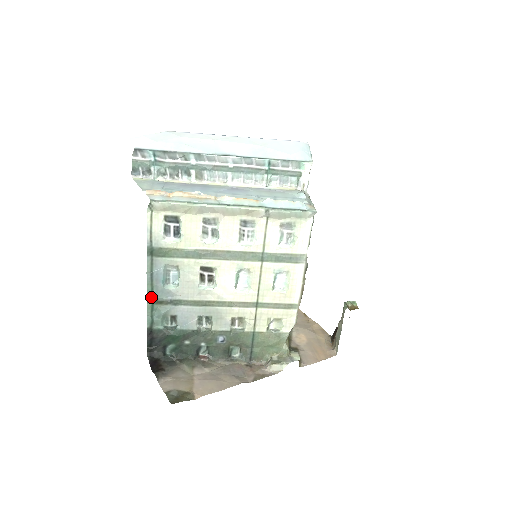
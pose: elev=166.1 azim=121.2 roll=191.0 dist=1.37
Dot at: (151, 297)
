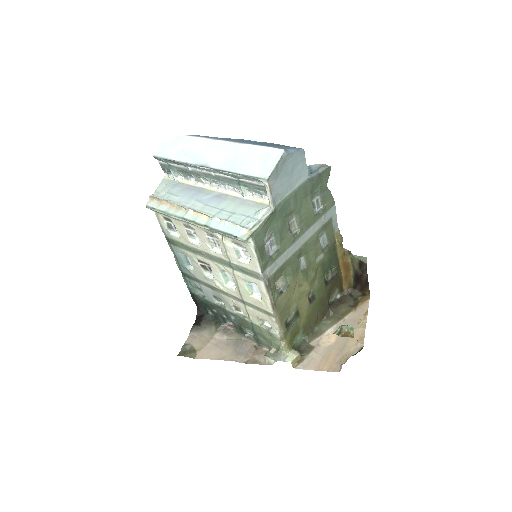
Dot at: (182, 271)
